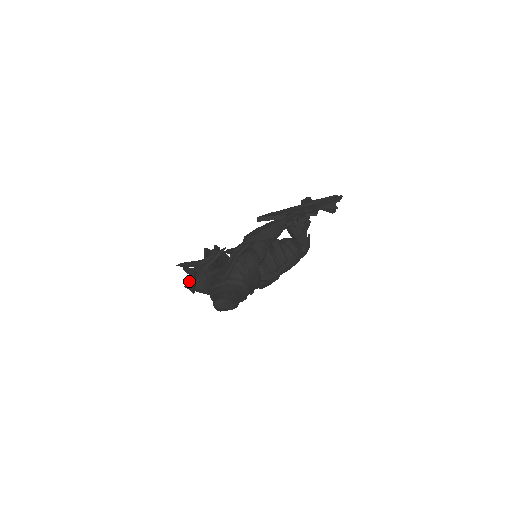
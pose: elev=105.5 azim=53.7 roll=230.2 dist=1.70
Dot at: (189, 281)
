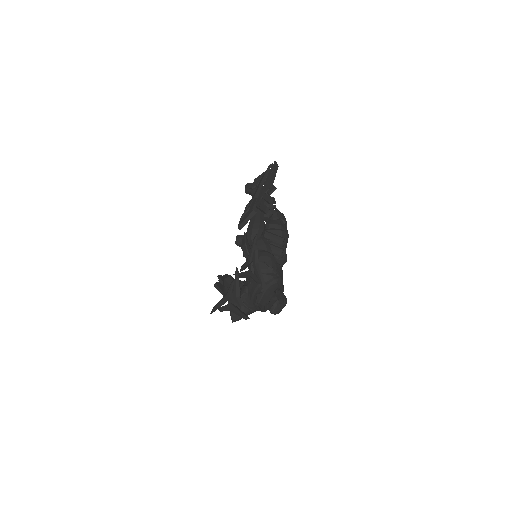
Dot at: (233, 315)
